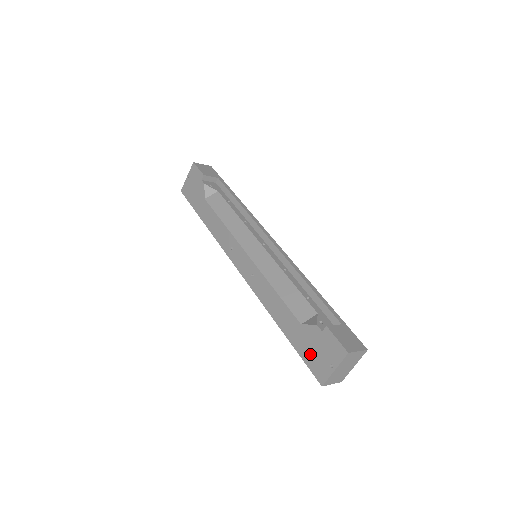
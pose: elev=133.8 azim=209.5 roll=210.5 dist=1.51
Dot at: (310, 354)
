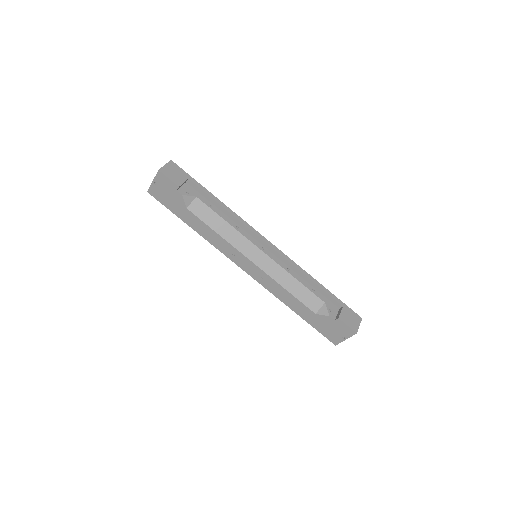
Dot at: (325, 330)
